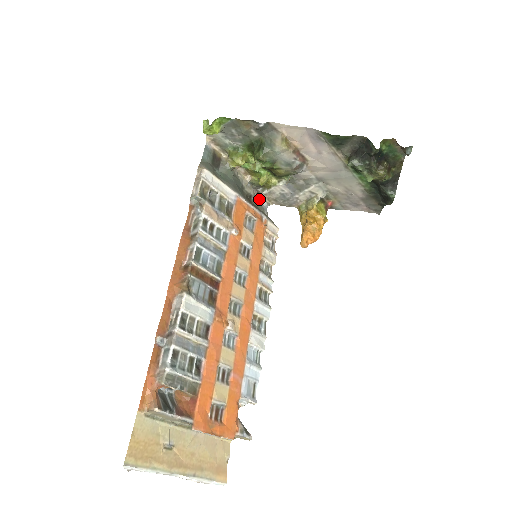
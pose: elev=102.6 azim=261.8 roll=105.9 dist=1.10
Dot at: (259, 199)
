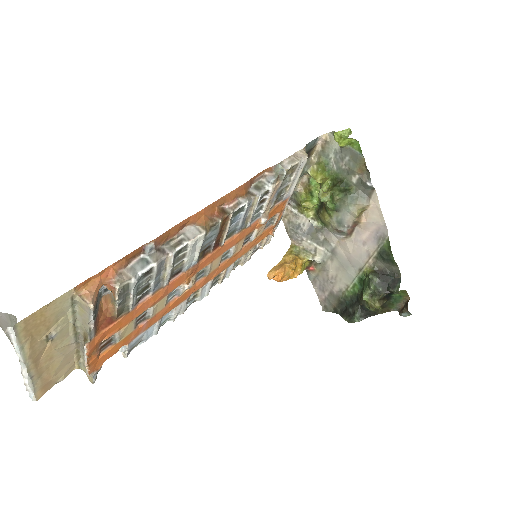
Dot at: occluded
